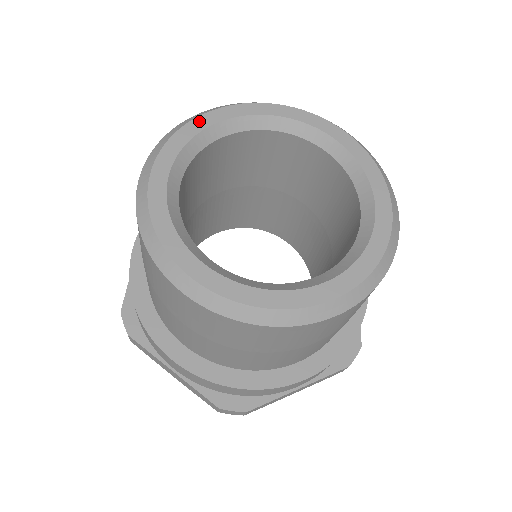
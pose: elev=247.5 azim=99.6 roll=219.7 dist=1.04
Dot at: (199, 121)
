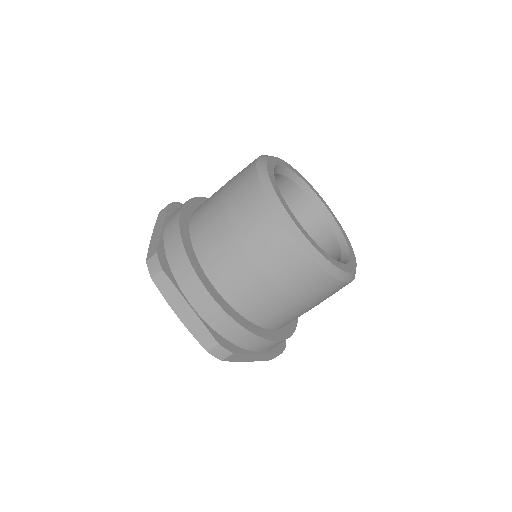
Dot at: (313, 188)
